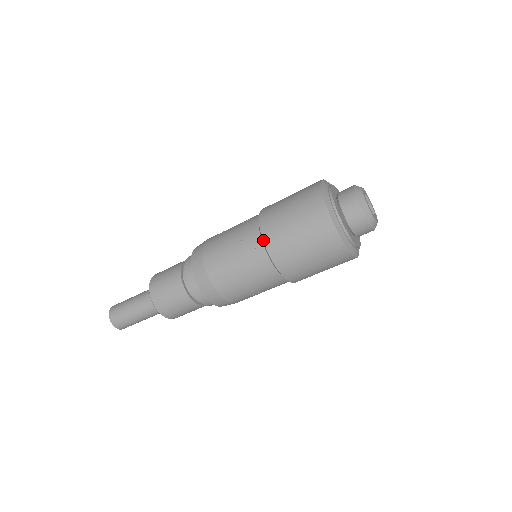
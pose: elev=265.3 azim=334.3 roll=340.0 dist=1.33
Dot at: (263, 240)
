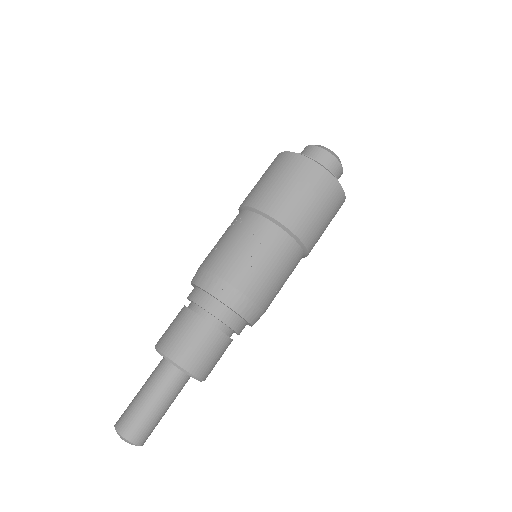
Dot at: (276, 220)
